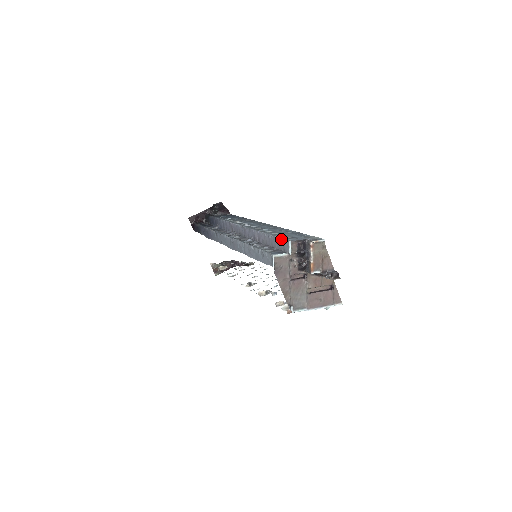
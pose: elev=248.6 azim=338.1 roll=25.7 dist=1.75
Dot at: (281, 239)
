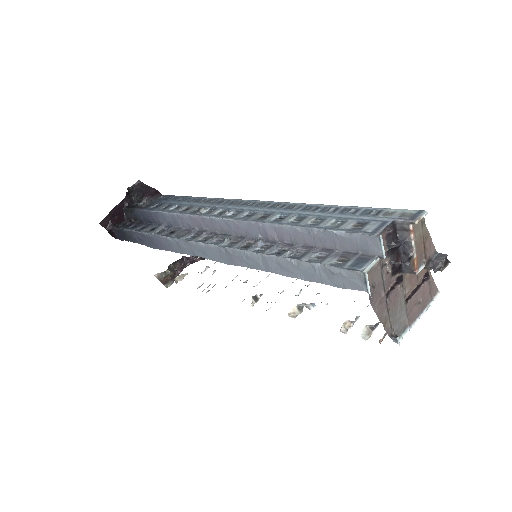
Dot at: (351, 234)
